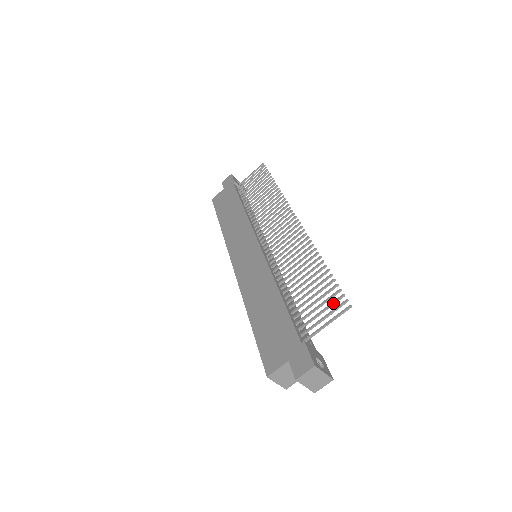
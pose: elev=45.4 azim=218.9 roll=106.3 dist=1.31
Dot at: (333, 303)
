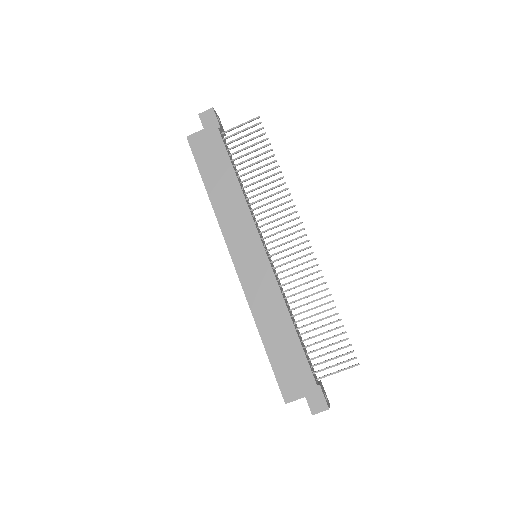
Dot at: occluded
